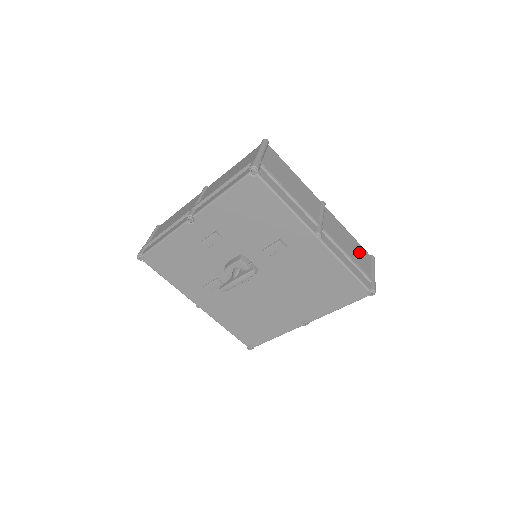
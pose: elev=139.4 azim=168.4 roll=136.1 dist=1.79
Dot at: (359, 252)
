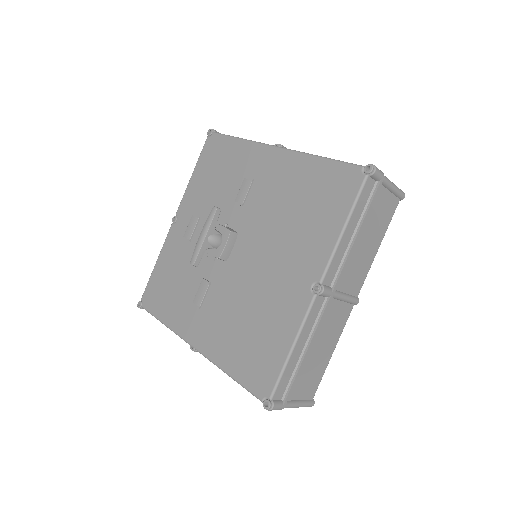
Dot at: occluded
